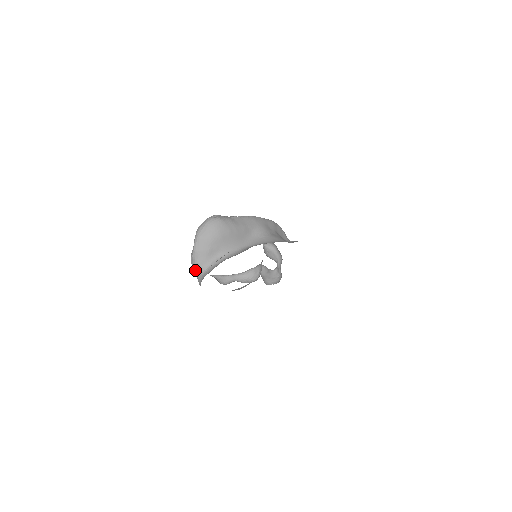
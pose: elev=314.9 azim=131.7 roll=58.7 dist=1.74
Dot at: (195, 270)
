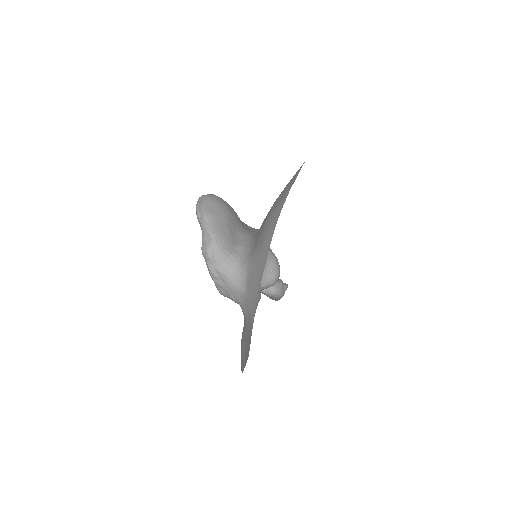
Dot at: (221, 265)
